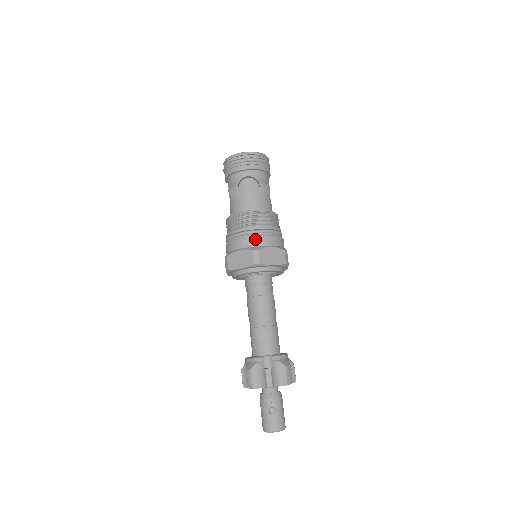
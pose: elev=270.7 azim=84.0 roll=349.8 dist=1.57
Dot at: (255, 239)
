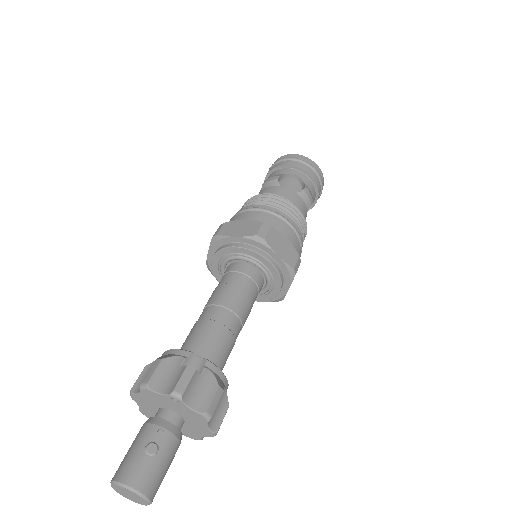
Dot at: (272, 219)
